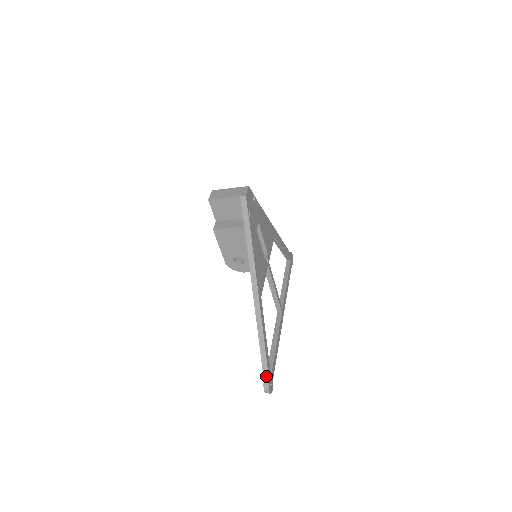
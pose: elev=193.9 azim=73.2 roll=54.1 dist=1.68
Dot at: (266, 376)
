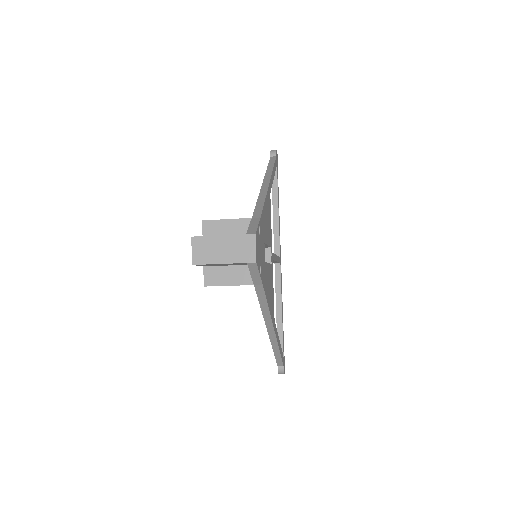
Dot at: (280, 365)
